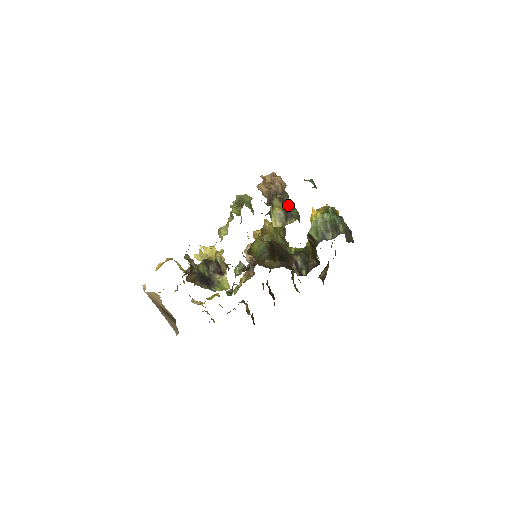
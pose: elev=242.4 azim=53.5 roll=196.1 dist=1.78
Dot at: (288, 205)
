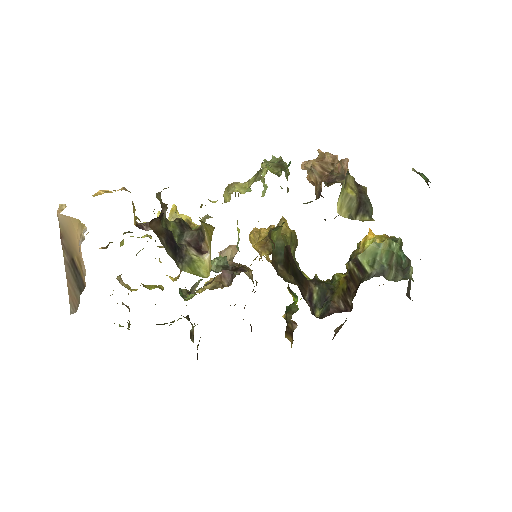
Dot at: (365, 195)
